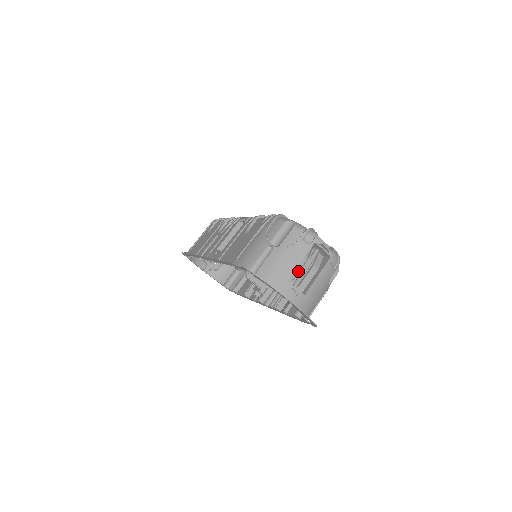
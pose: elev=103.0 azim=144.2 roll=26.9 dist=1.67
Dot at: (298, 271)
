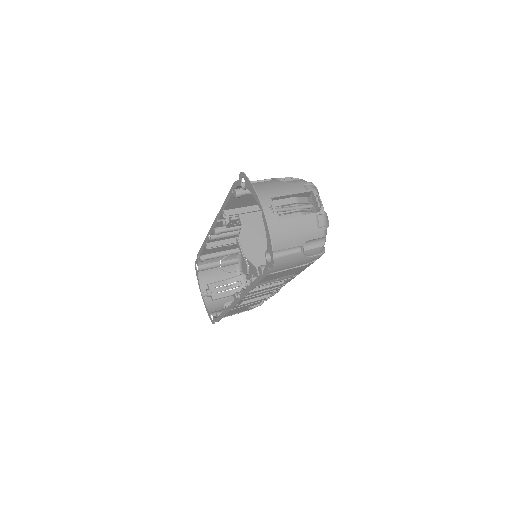
Dot at: occluded
